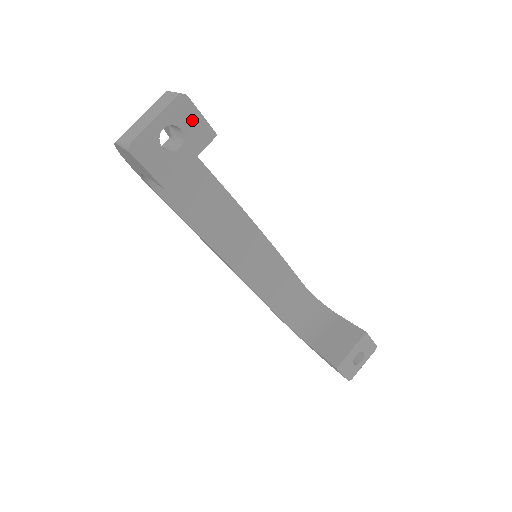
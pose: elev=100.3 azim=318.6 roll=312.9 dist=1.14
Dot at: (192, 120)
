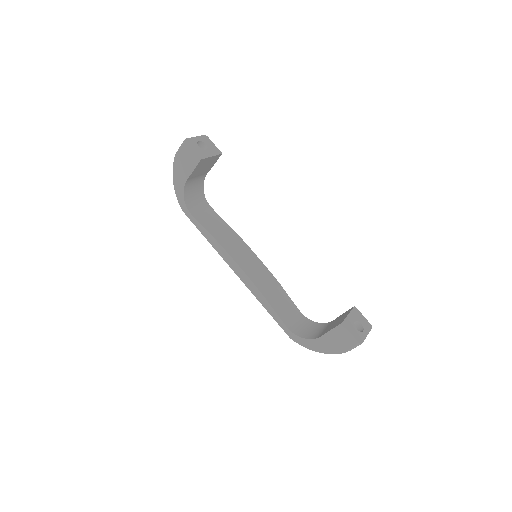
Dot at: (210, 144)
